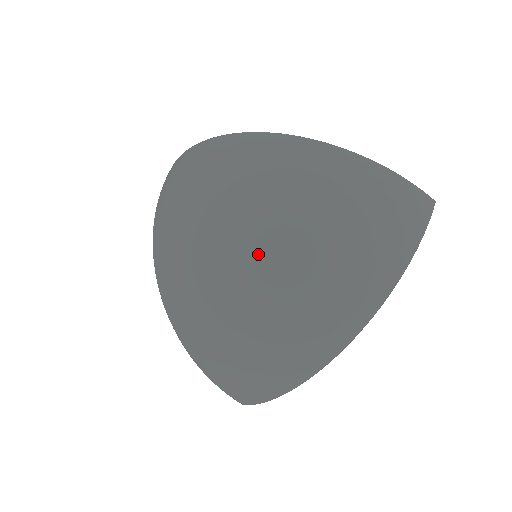
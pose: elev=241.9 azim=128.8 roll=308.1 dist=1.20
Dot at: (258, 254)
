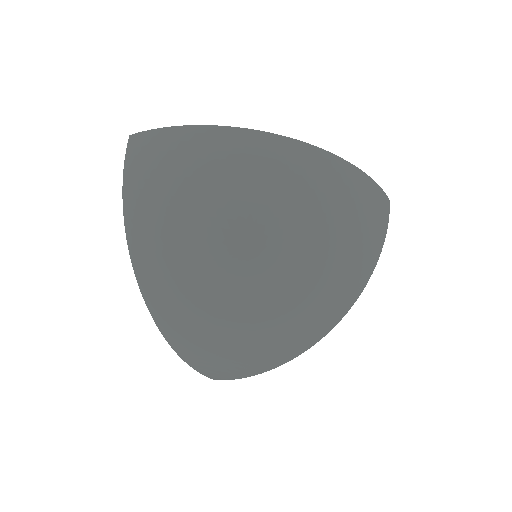
Dot at: (280, 263)
